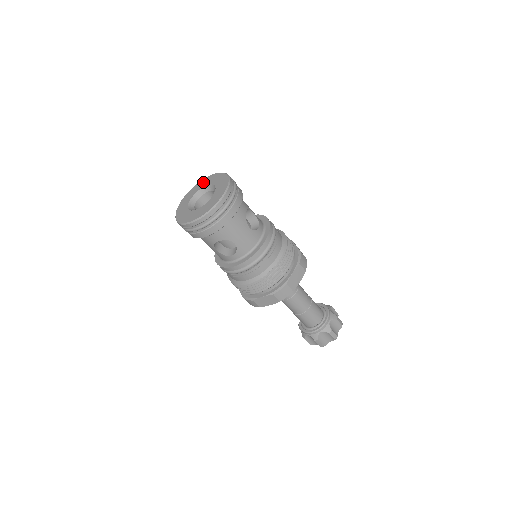
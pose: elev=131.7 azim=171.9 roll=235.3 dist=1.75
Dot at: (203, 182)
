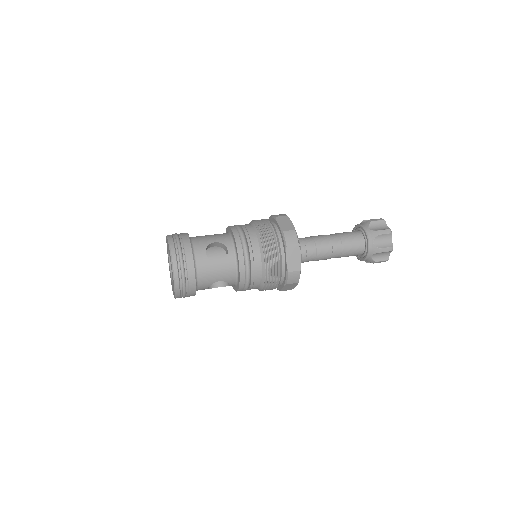
Dot at: occluded
